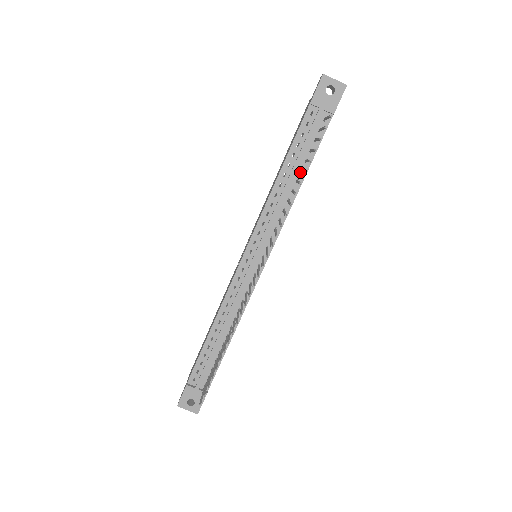
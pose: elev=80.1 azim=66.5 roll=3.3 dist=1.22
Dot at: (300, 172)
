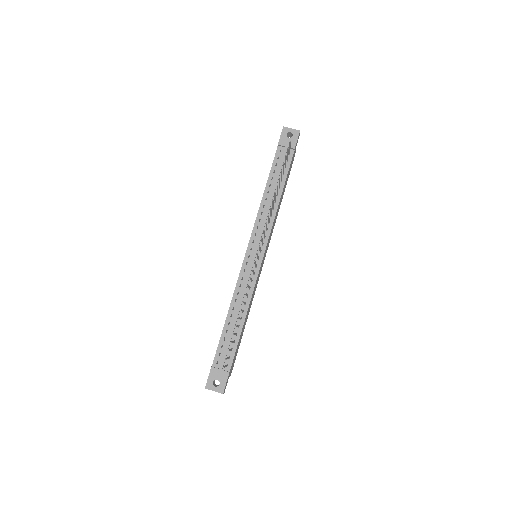
Dot at: occluded
